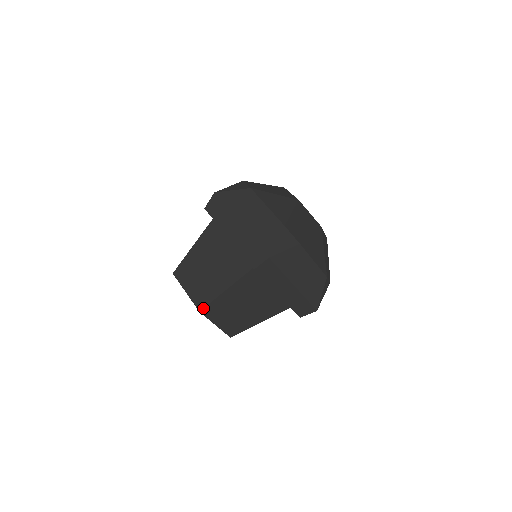
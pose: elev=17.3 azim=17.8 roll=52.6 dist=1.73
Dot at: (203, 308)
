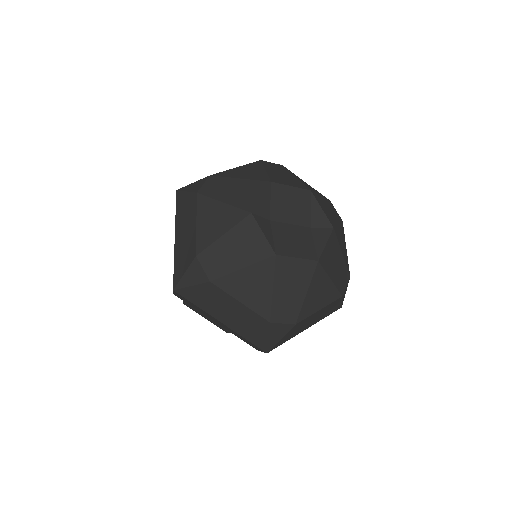
Dot at: (184, 302)
